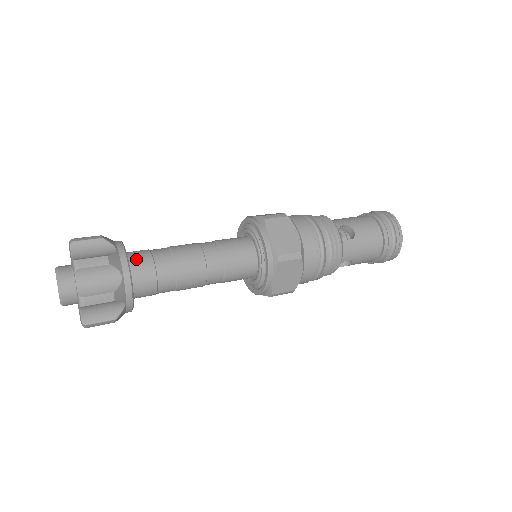
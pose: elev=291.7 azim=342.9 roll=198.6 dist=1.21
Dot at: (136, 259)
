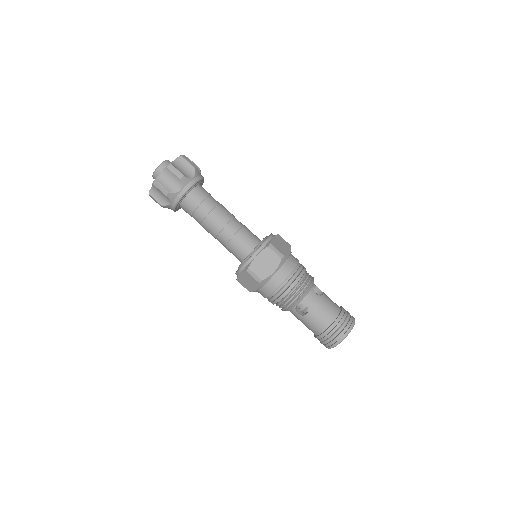
Dot at: (203, 188)
